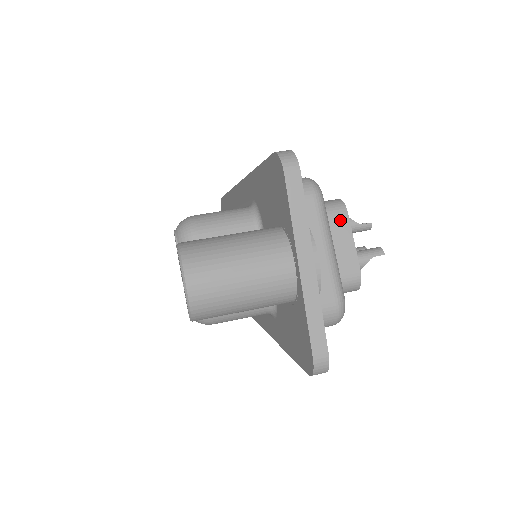
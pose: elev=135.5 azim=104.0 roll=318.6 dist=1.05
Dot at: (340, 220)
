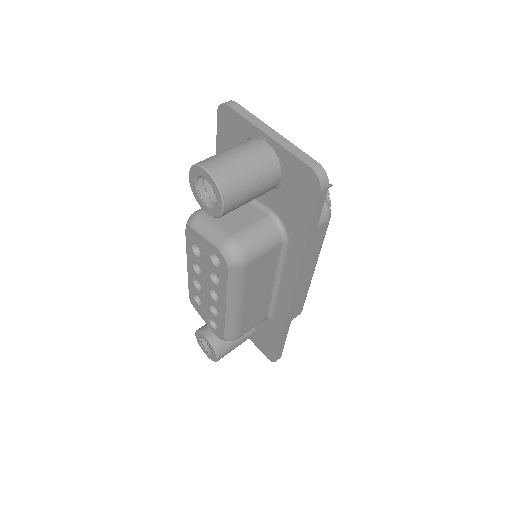
Dot at: occluded
